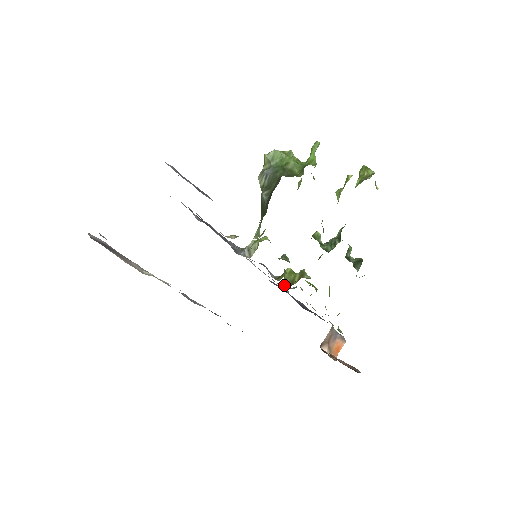
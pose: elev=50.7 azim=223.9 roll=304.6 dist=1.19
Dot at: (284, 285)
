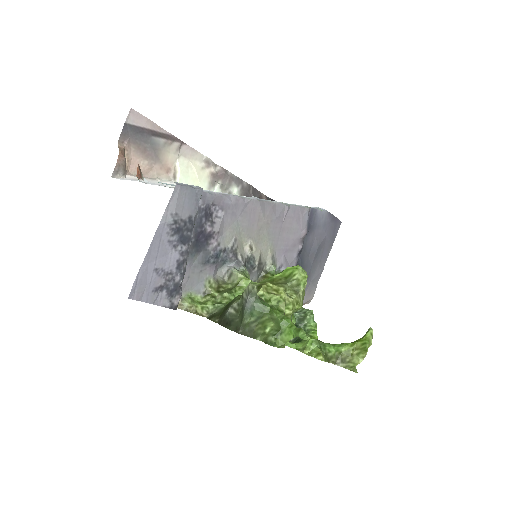
Dot at: (280, 266)
